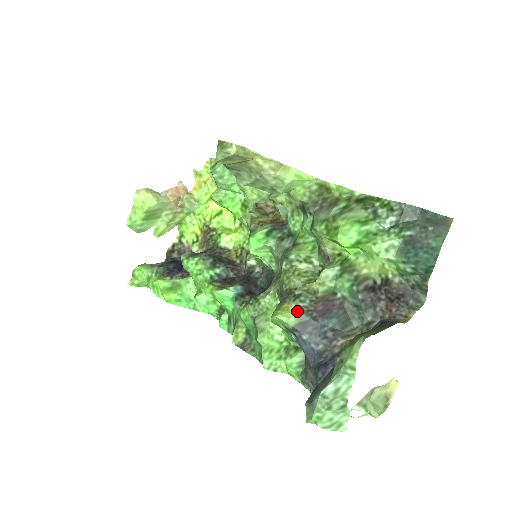
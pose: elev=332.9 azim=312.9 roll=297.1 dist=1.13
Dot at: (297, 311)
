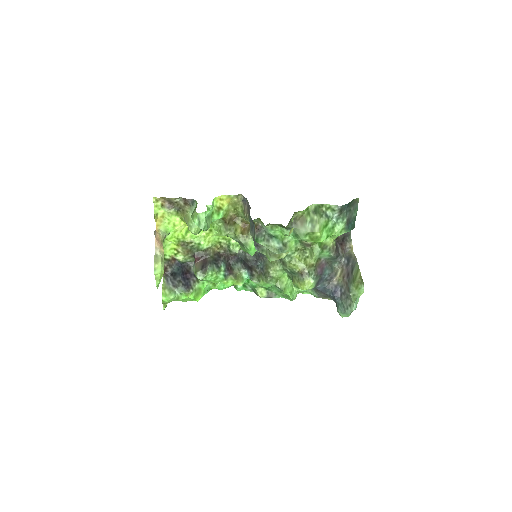
Dot at: (315, 281)
